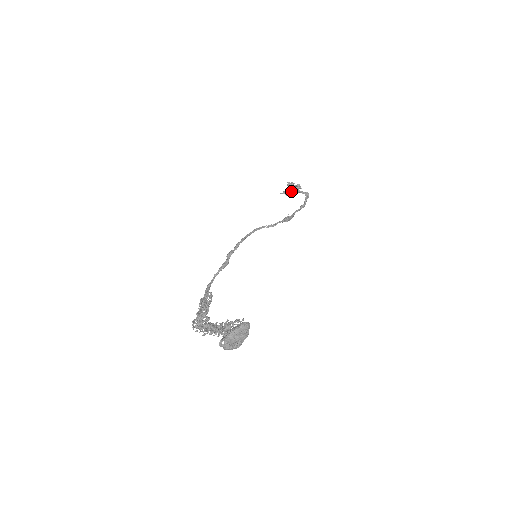
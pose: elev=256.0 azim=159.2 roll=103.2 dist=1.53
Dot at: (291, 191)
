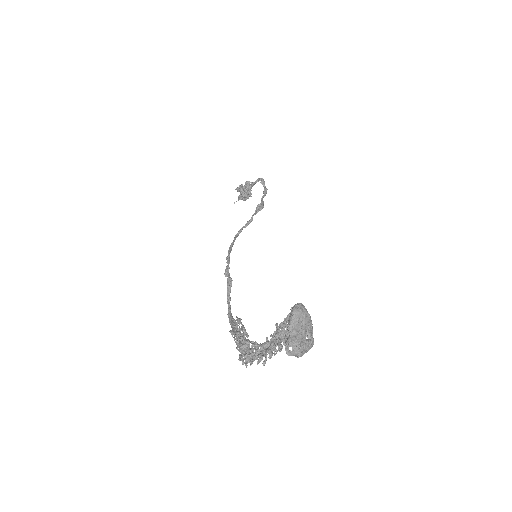
Dot at: occluded
